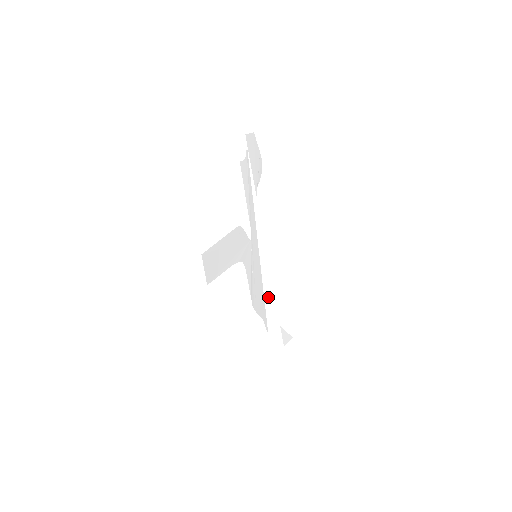
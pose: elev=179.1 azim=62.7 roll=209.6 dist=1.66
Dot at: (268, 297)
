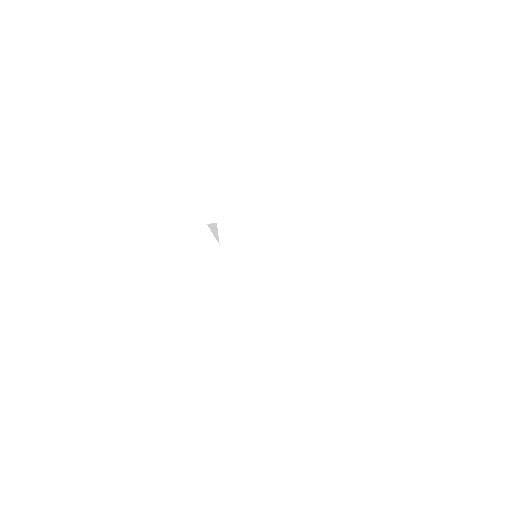
Dot at: occluded
